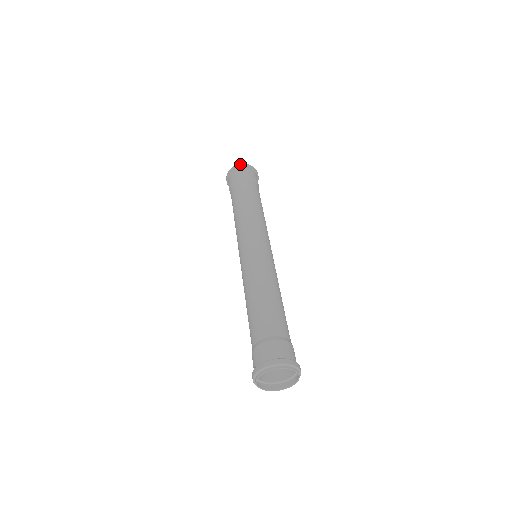
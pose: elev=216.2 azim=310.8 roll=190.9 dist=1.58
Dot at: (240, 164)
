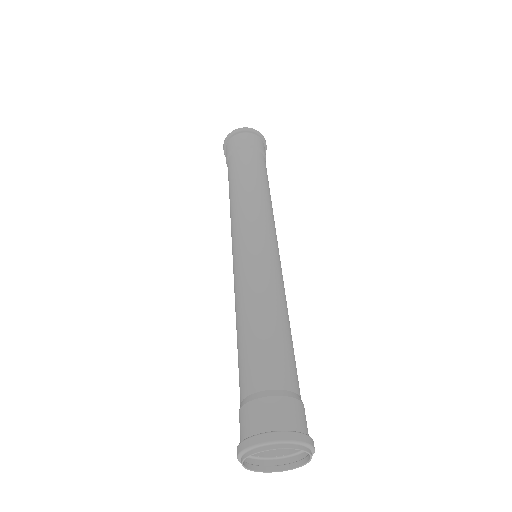
Dot at: (237, 129)
